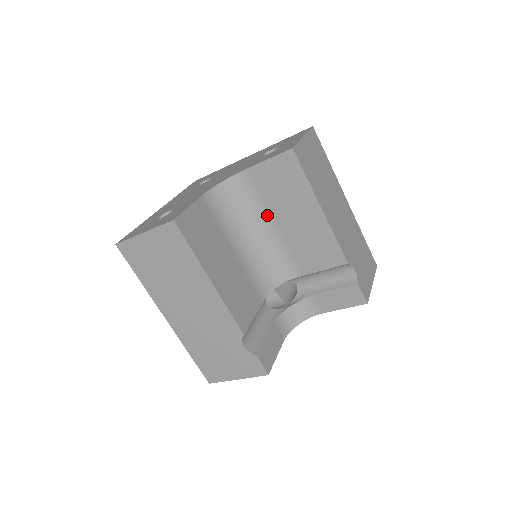
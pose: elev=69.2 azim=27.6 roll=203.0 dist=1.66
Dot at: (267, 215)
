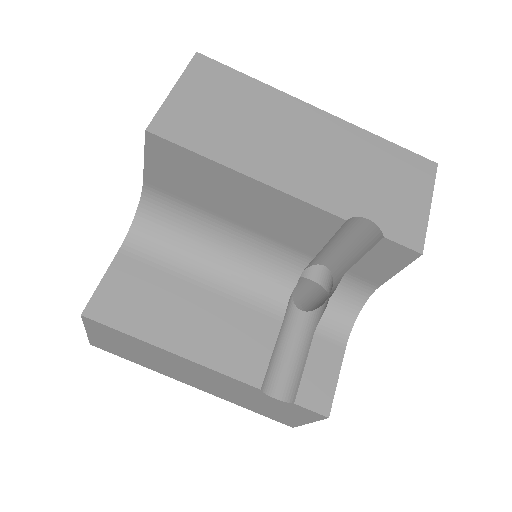
Dot at: (211, 216)
